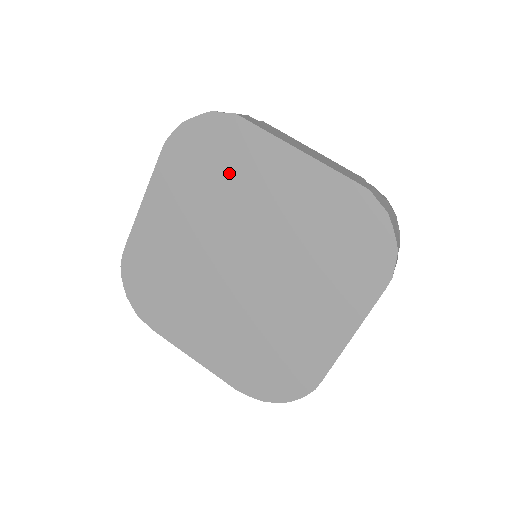
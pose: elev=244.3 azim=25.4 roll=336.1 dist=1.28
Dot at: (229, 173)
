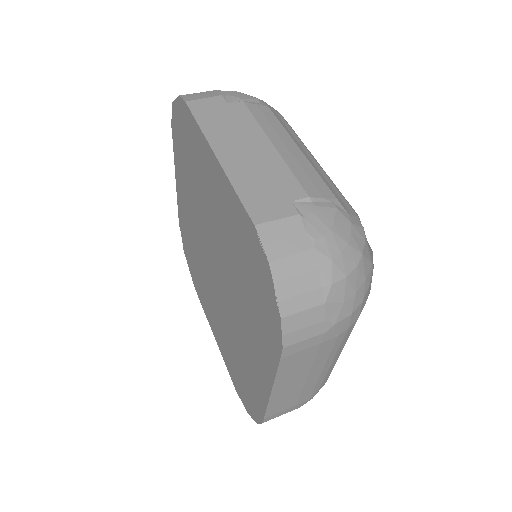
Dot at: occluded
